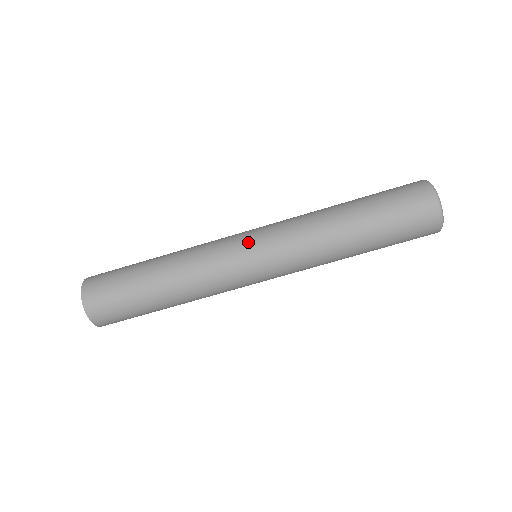
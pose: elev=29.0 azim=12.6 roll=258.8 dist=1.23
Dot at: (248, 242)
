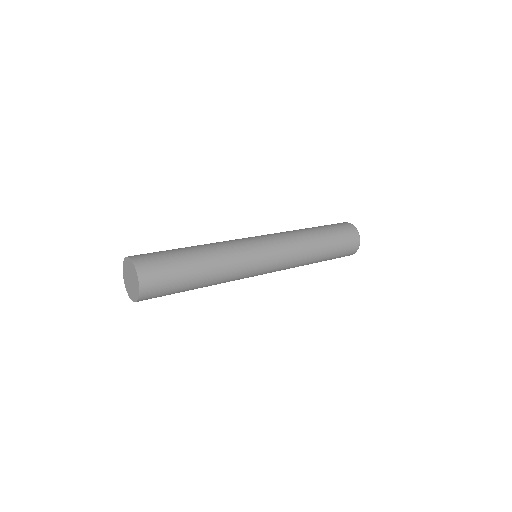
Dot at: (264, 248)
